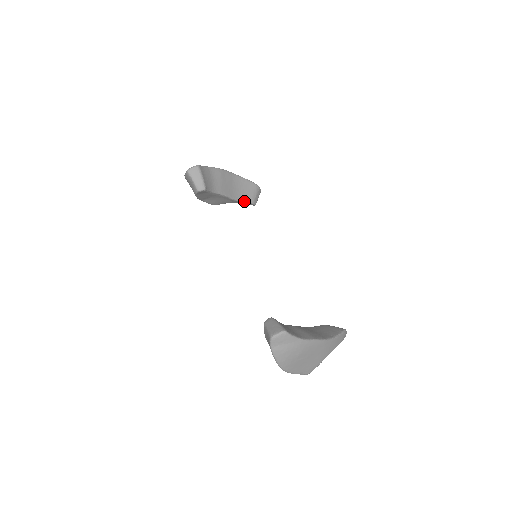
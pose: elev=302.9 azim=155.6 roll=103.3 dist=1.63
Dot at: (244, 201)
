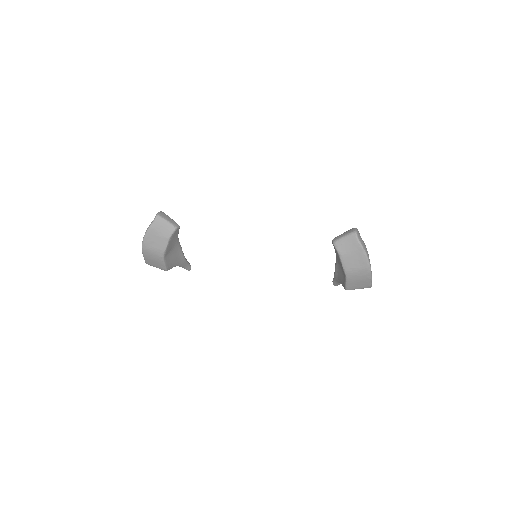
Dot at: (187, 261)
